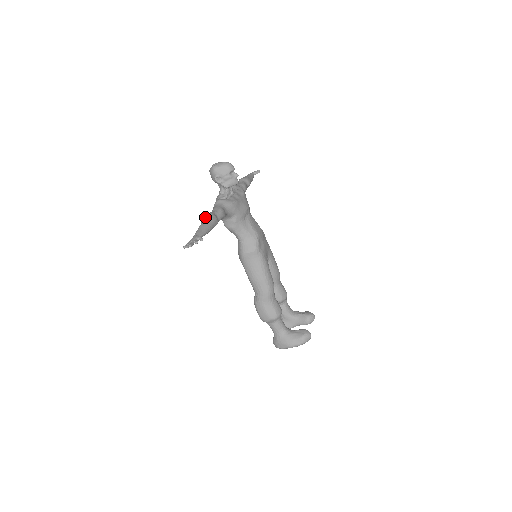
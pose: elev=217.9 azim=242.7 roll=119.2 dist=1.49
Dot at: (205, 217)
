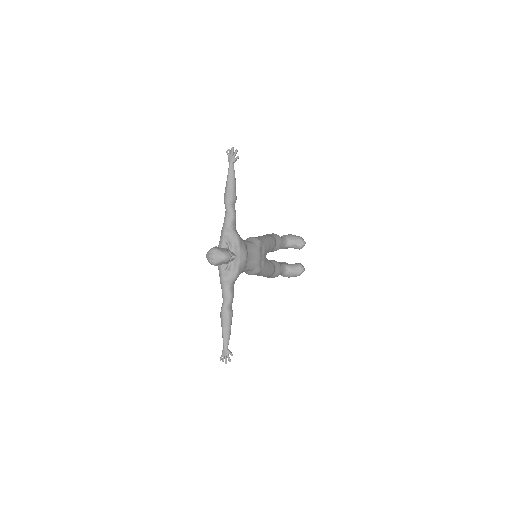
Dot at: (223, 318)
